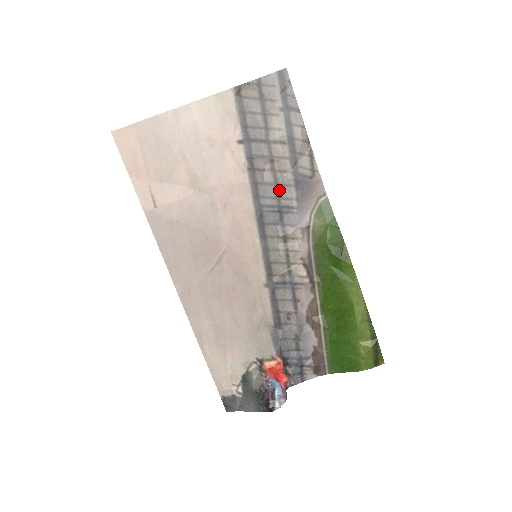
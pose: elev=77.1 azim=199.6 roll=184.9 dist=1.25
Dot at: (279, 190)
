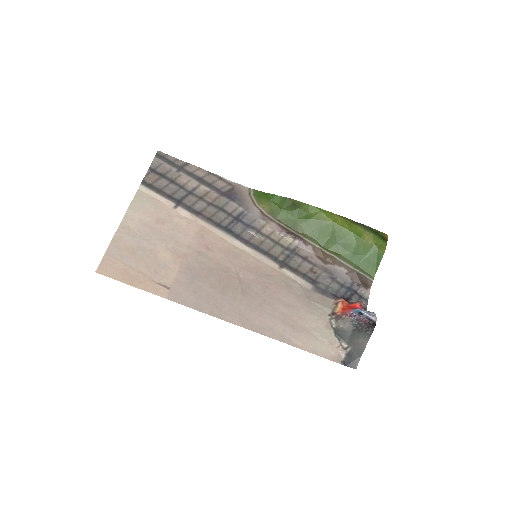
Dot at: (225, 210)
